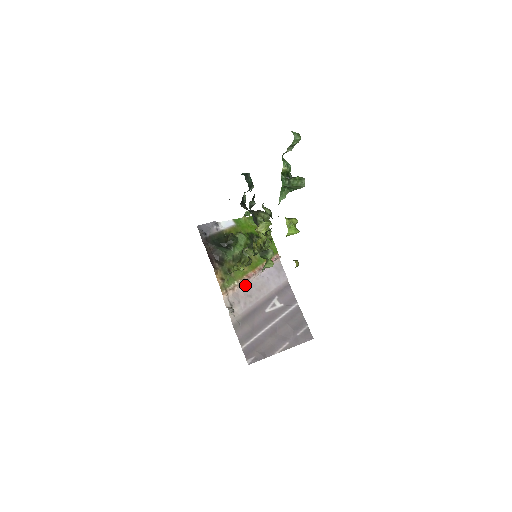
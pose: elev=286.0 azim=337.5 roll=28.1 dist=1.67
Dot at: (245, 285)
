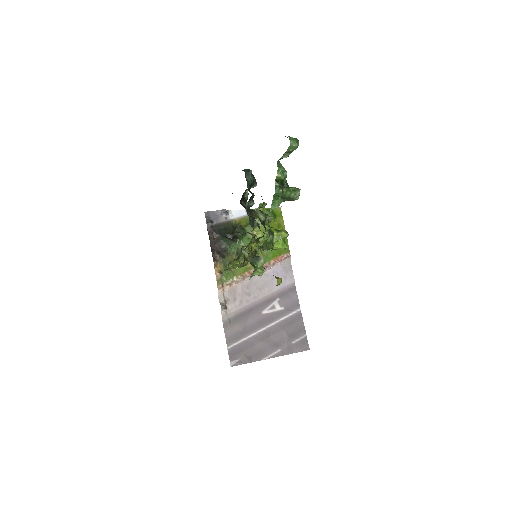
Dot at: (245, 282)
